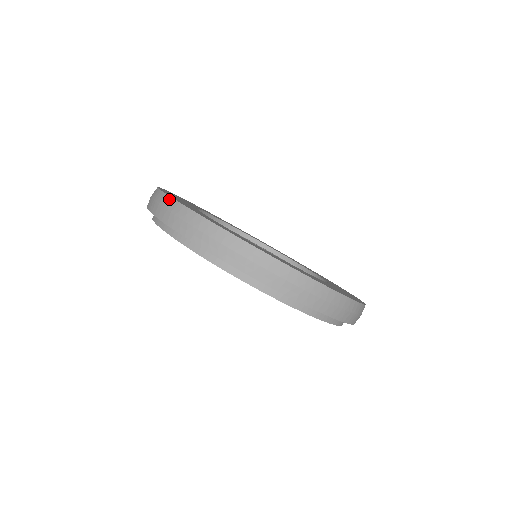
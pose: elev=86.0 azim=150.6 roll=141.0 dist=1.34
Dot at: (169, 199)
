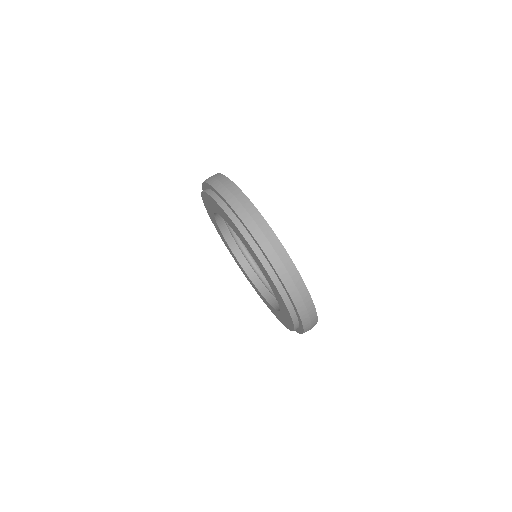
Dot at: occluded
